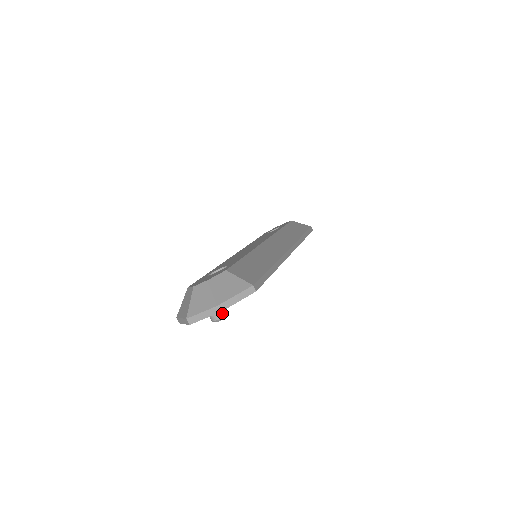
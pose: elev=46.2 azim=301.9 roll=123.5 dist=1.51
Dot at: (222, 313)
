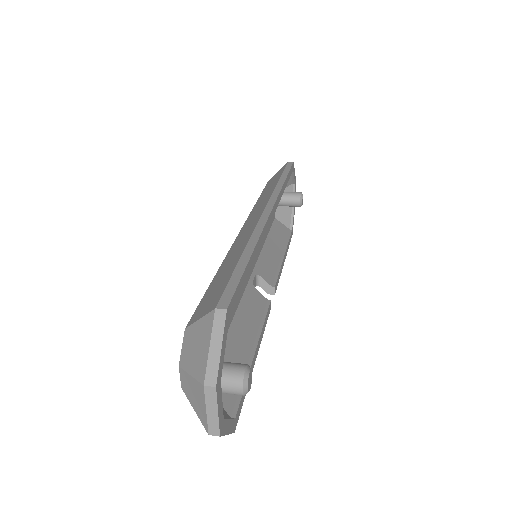
Dot at: (237, 376)
